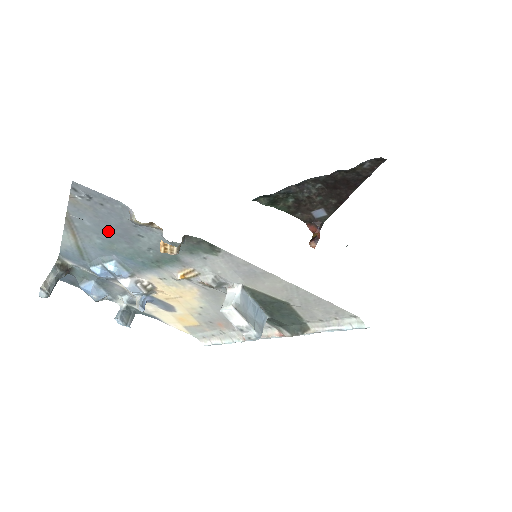
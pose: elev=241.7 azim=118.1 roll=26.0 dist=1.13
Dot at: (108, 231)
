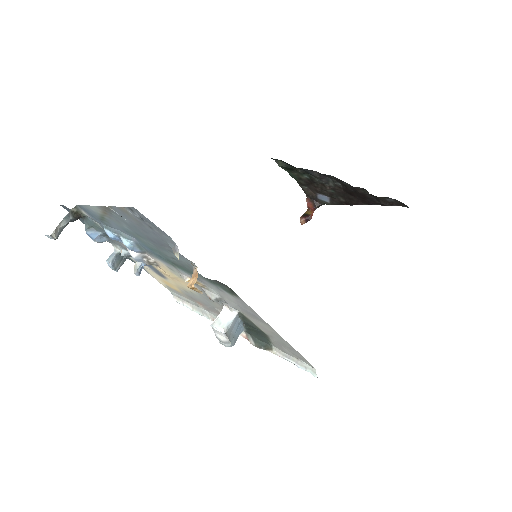
Dot at: (142, 233)
